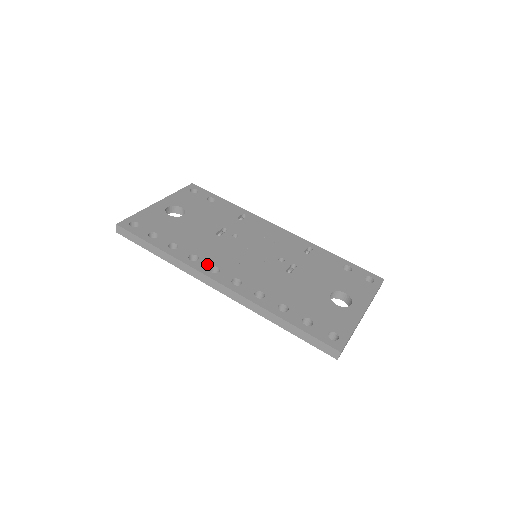
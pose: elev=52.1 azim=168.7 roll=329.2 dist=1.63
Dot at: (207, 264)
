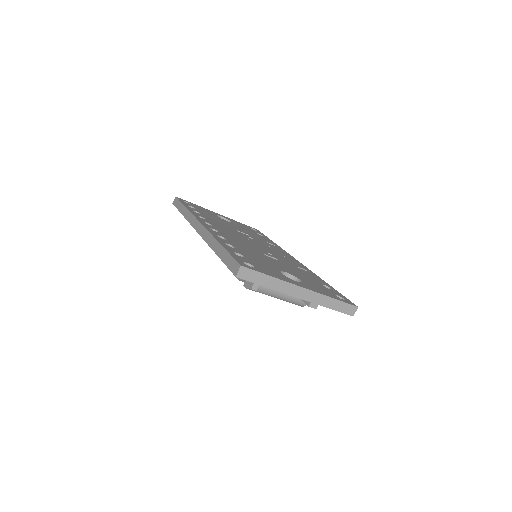
Dot at: (207, 221)
